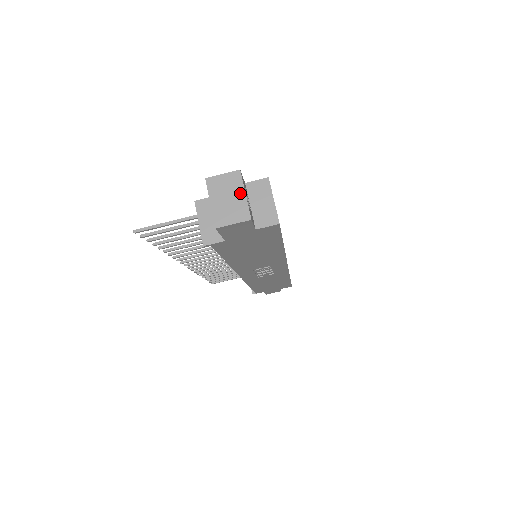
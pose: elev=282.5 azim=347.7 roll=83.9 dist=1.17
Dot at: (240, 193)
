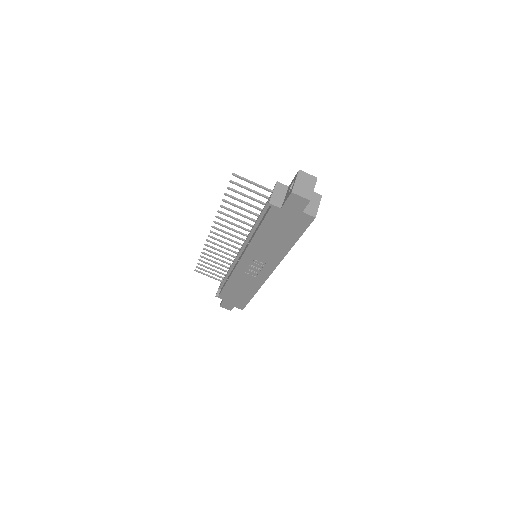
Dot at: (312, 187)
